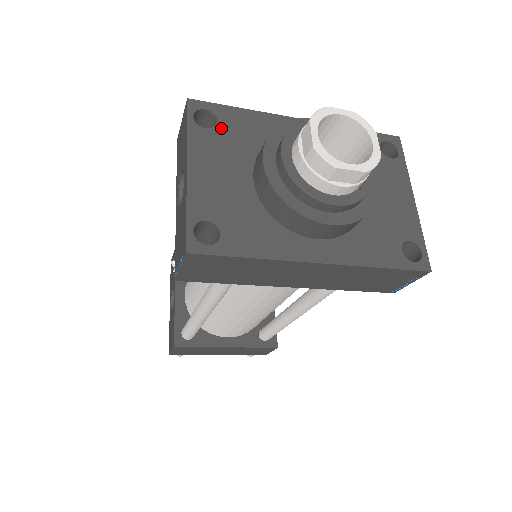
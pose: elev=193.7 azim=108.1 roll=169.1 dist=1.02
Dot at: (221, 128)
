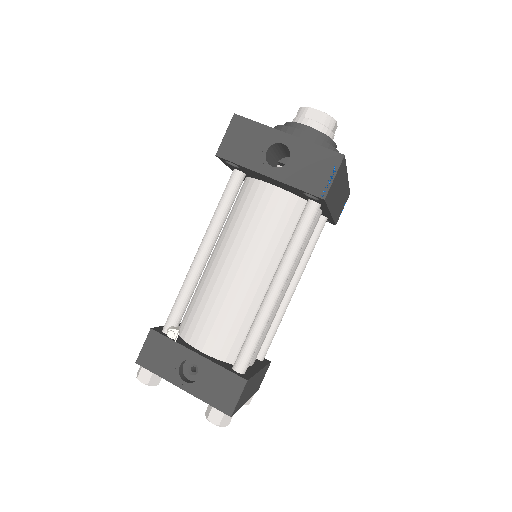
Dot at: occluded
